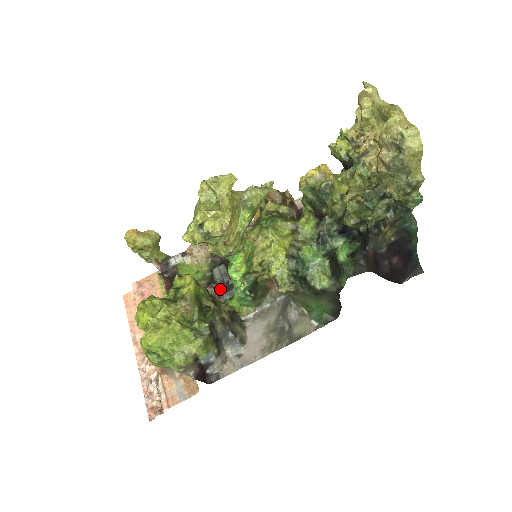
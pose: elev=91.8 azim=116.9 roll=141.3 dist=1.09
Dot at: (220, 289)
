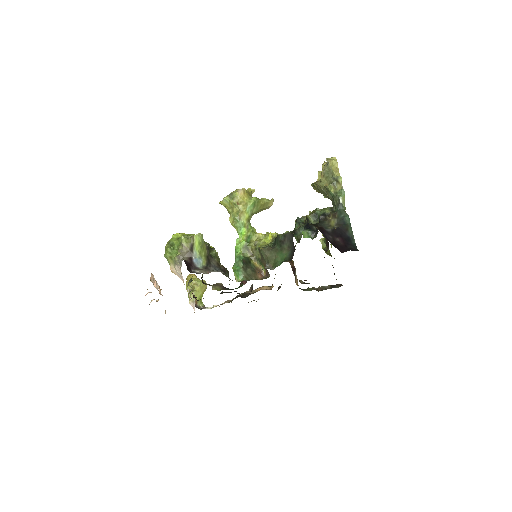
Dot at: occluded
